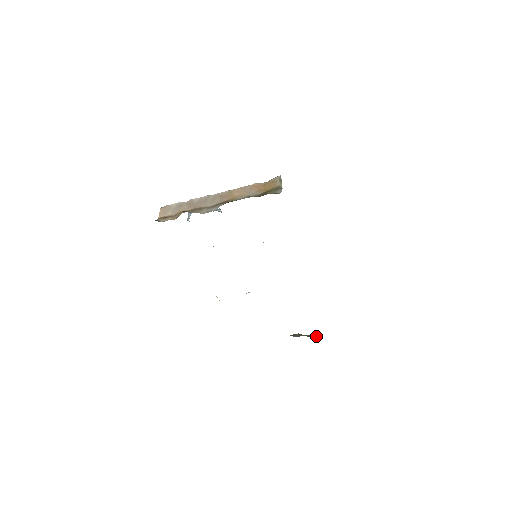
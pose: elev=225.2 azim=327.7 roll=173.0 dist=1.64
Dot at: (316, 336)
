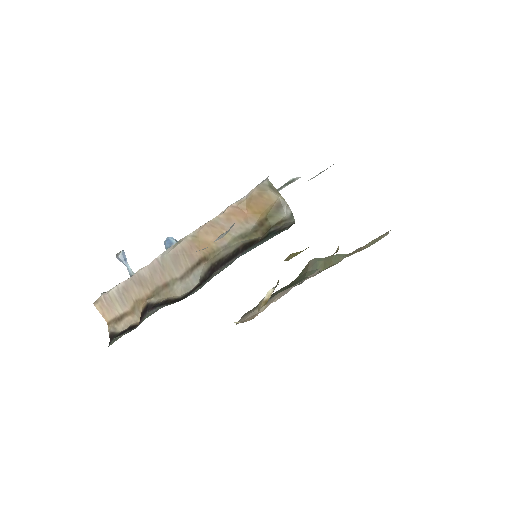
Dot at: occluded
